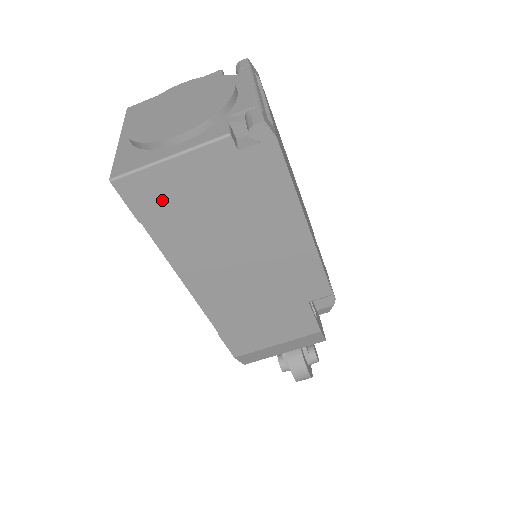
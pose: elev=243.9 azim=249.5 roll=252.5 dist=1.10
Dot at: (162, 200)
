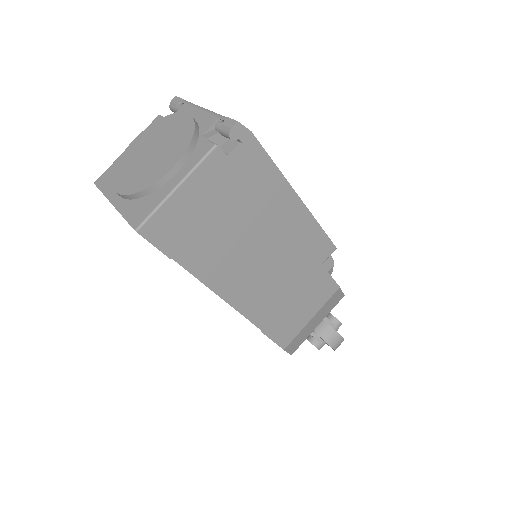
Dot at: (182, 228)
